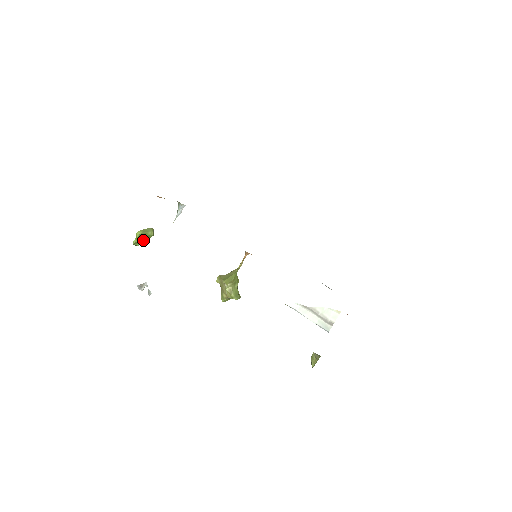
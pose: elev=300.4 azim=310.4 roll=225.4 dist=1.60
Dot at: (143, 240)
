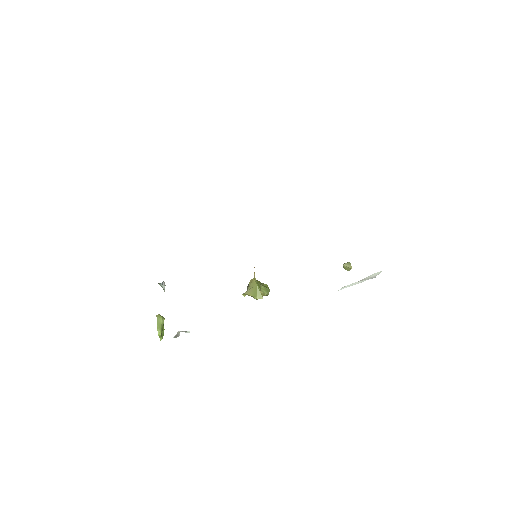
Dot at: occluded
